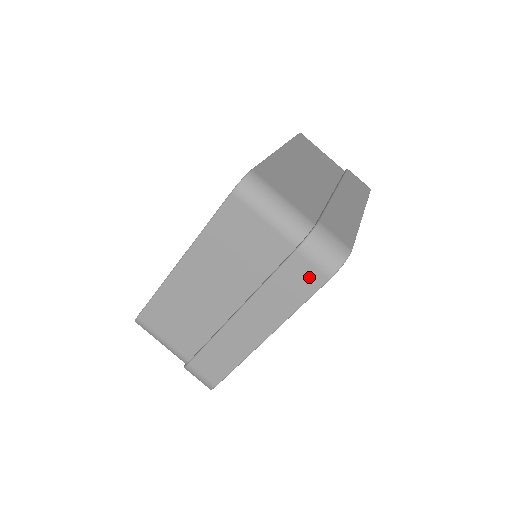
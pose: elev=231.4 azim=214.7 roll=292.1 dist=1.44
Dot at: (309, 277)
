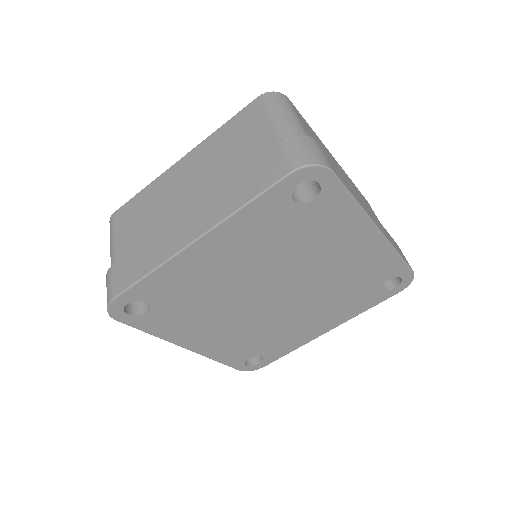
Dot at: (273, 169)
